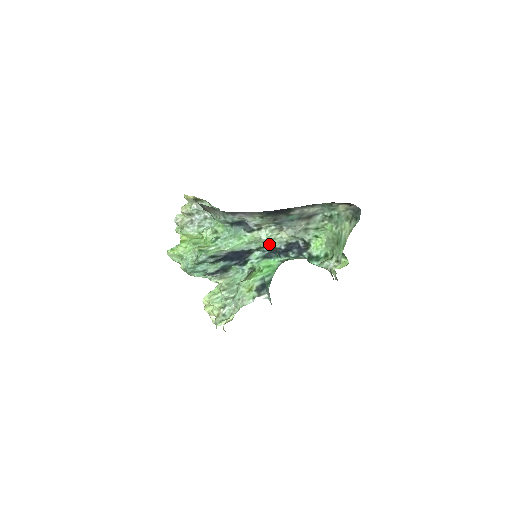
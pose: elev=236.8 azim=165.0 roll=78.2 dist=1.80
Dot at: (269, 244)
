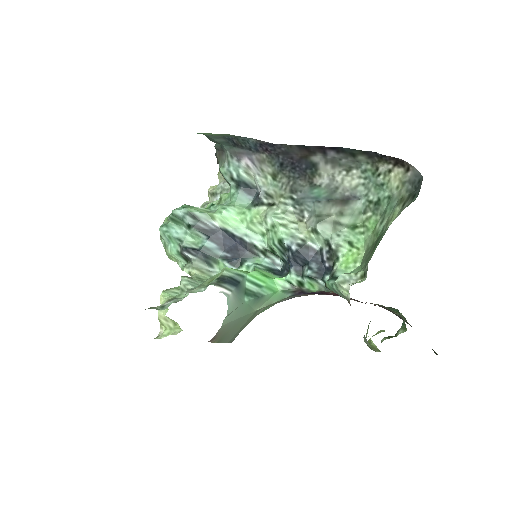
Dot at: (277, 235)
